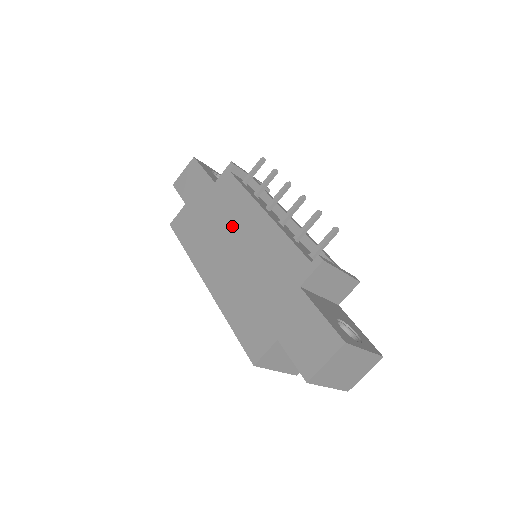
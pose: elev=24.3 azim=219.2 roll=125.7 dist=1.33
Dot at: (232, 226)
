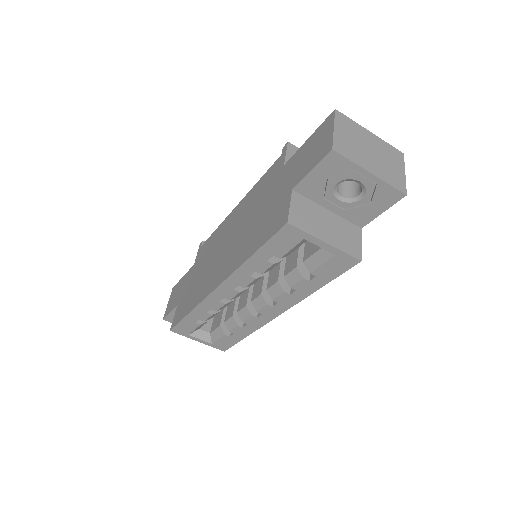
Dot at: (218, 246)
